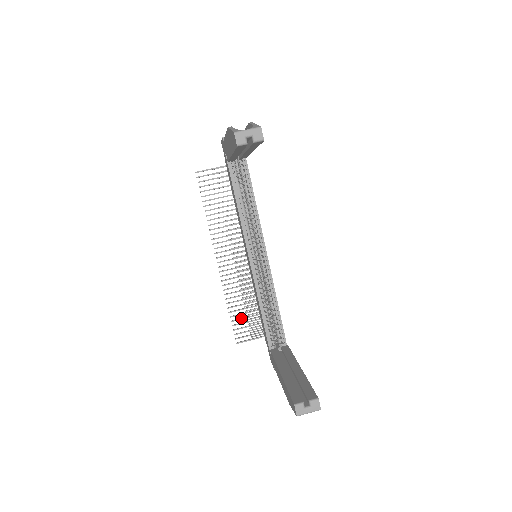
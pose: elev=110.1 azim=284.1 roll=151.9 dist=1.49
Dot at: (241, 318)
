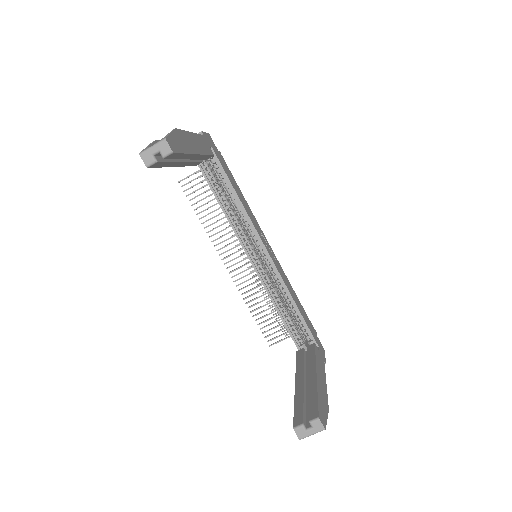
Dot at: (267, 319)
